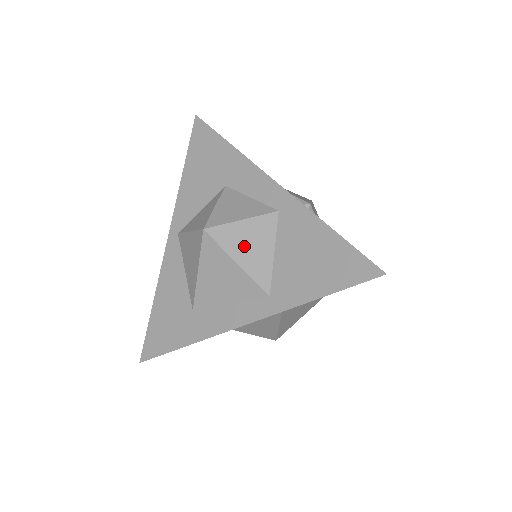
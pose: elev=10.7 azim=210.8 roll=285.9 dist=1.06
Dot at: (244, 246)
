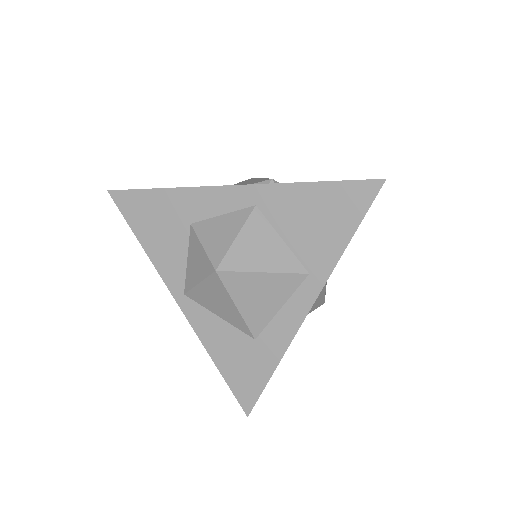
Dot at: (257, 255)
